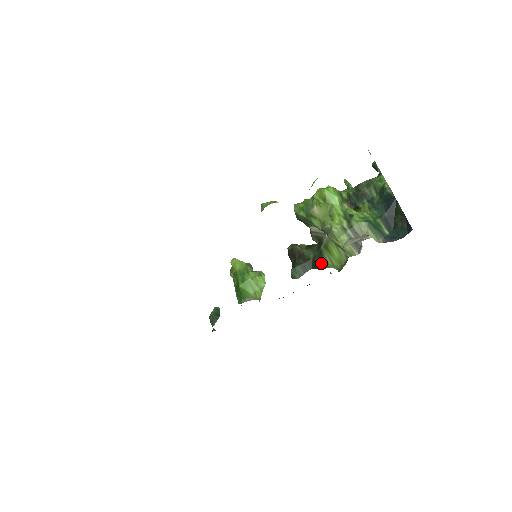
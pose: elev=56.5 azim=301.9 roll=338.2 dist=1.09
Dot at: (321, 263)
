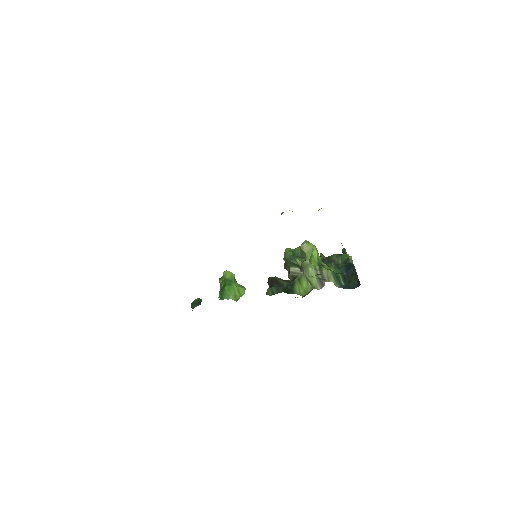
Dot at: (291, 290)
